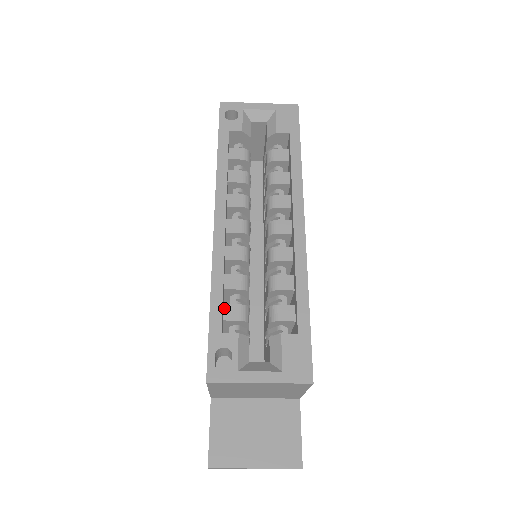
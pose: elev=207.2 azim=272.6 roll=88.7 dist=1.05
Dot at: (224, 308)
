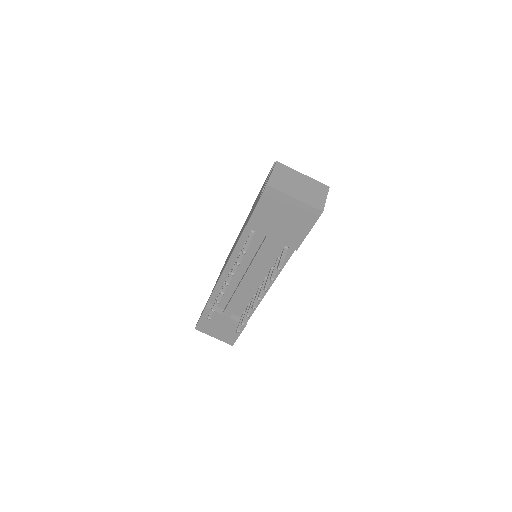
Dot at: occluded
